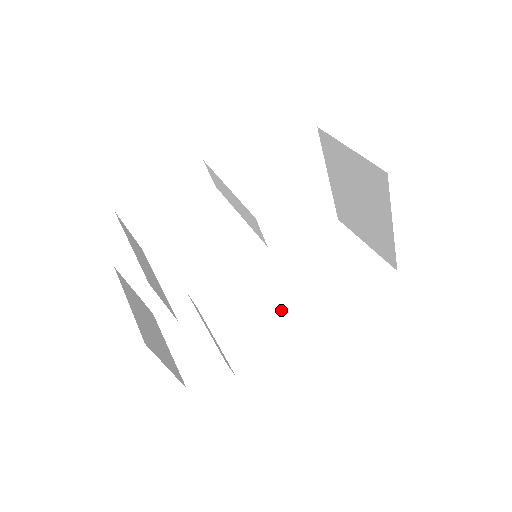
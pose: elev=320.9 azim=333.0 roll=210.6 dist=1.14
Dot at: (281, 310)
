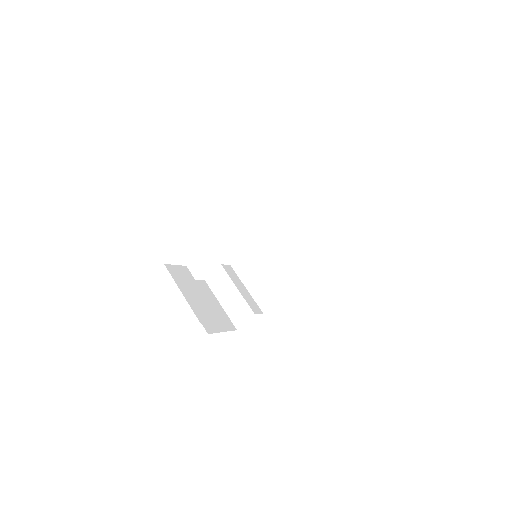
Dot at: (282, 267)
